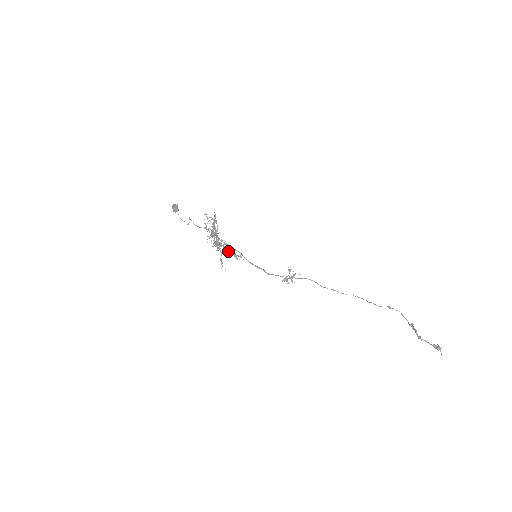
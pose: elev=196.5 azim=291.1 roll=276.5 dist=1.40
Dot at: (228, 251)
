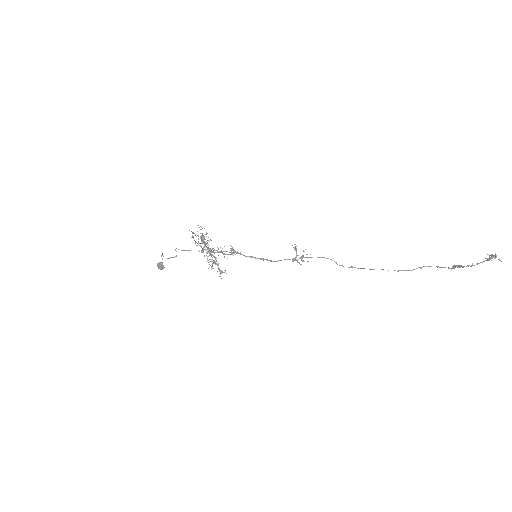
Dot at: (224, 254)
